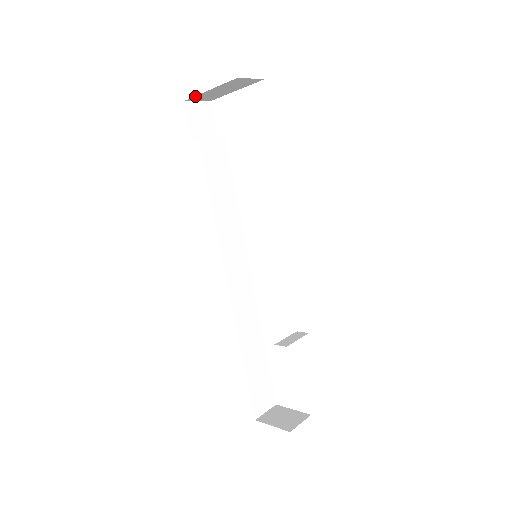
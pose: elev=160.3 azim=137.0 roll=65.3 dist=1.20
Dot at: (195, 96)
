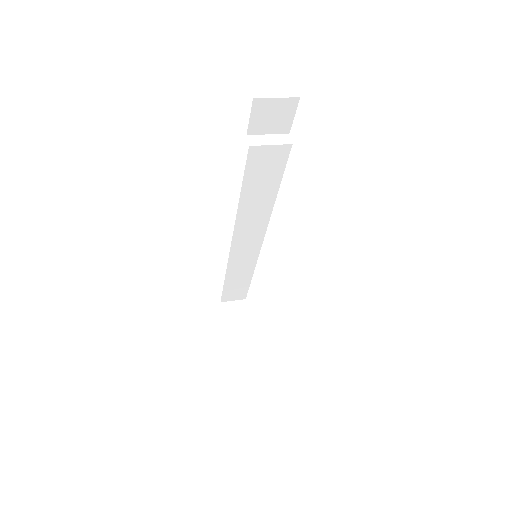
Dot at: occluded
